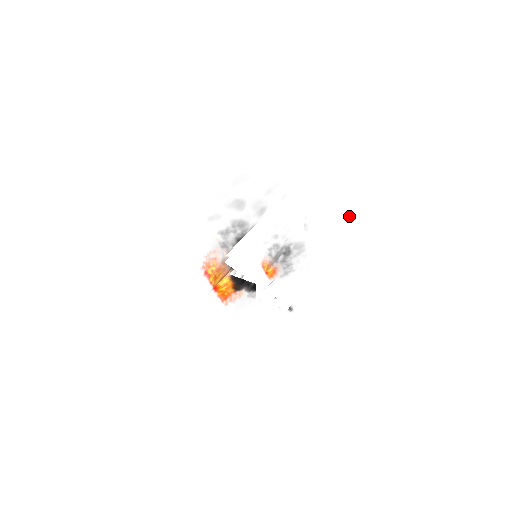
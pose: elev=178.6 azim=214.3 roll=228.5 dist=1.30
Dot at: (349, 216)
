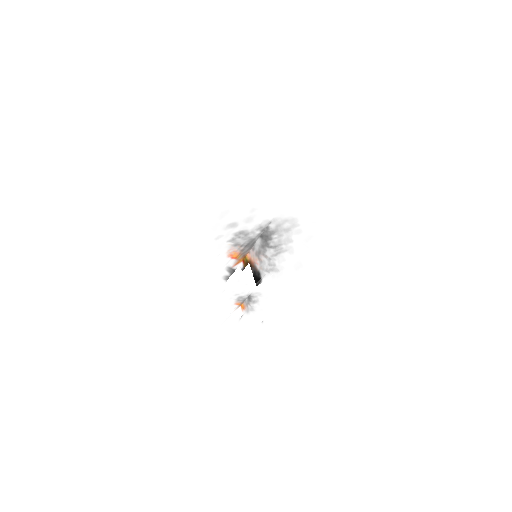
Dot at: (299, 263)
